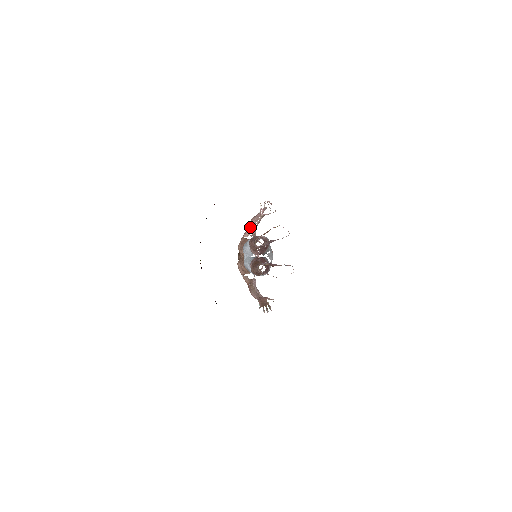
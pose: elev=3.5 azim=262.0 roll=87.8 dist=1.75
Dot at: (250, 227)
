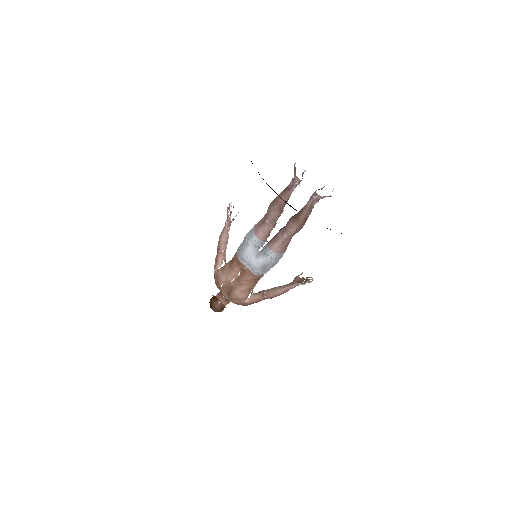
Dot at: (223, 248)
